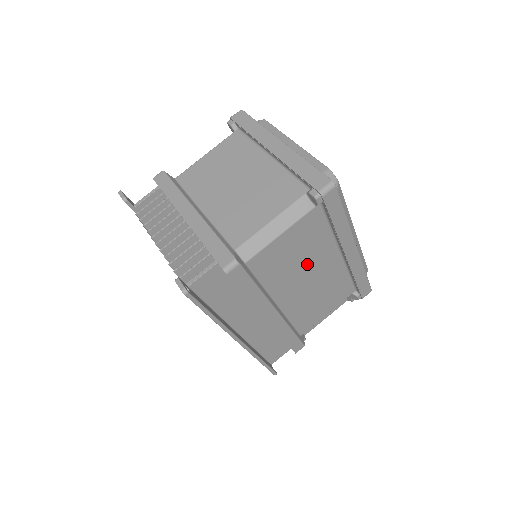
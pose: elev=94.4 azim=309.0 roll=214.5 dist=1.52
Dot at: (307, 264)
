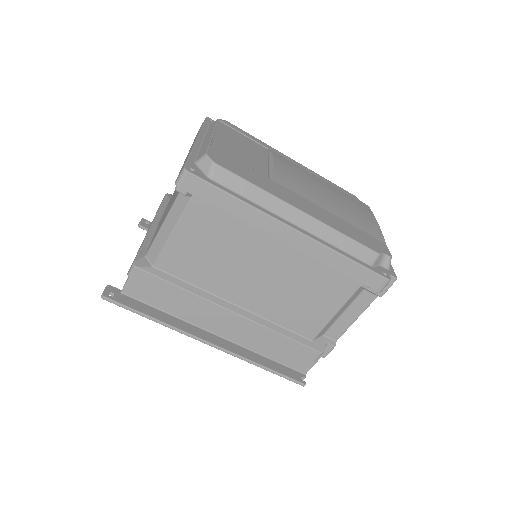
Dot at: (240, 258)
